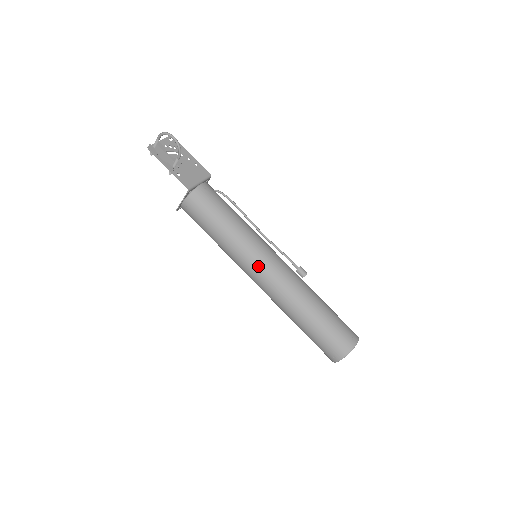
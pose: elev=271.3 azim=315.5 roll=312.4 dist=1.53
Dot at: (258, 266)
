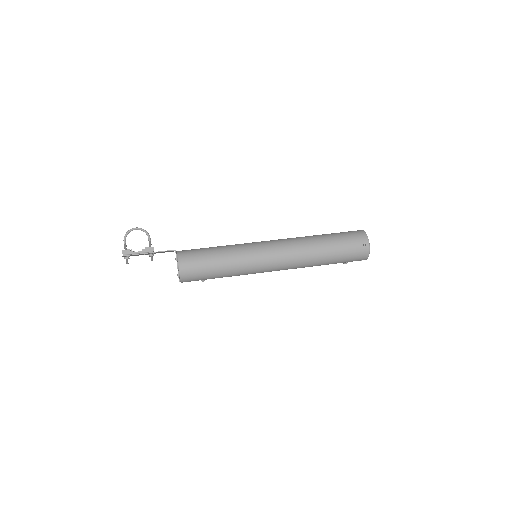
Dot at: (264, 248)
